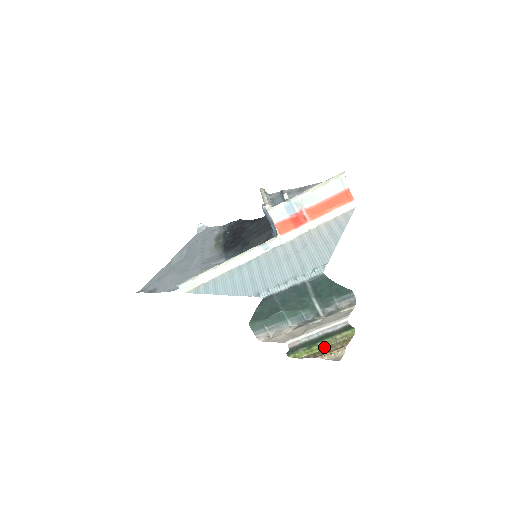
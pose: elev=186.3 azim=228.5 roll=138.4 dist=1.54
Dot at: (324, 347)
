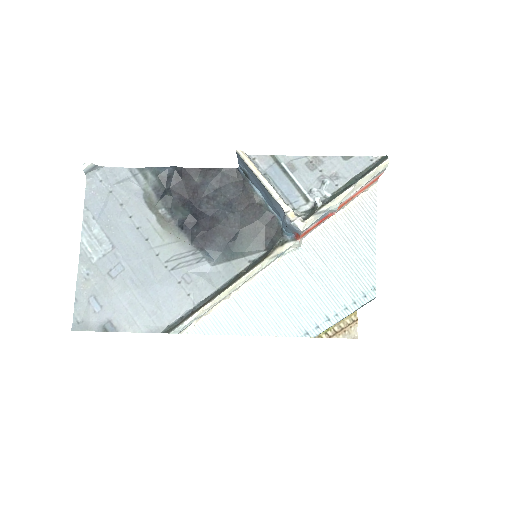
Dot at: occluded
